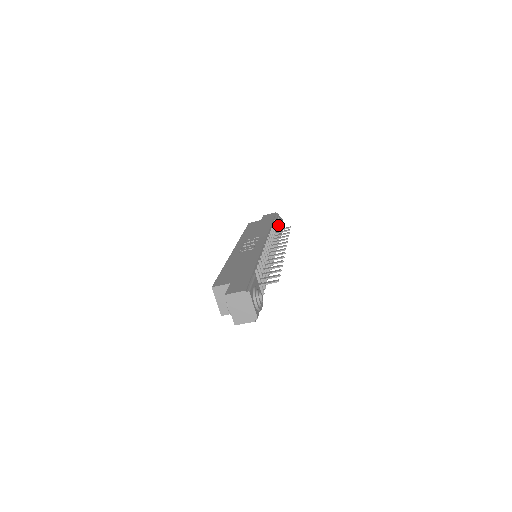
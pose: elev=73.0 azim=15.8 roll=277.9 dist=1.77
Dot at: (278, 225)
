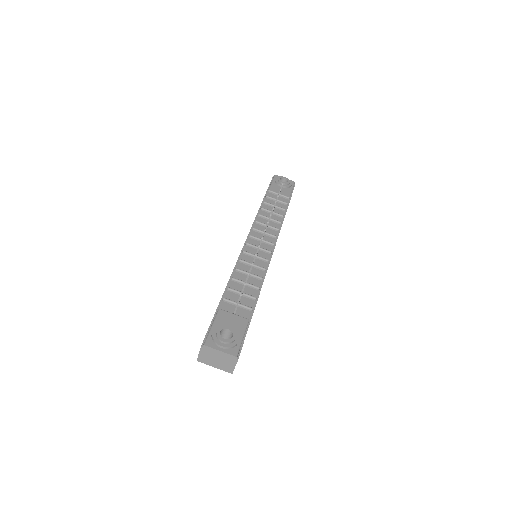
Dot at: (279, 188)
